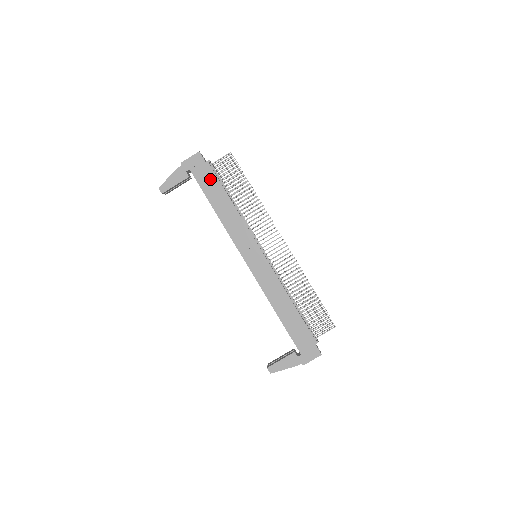
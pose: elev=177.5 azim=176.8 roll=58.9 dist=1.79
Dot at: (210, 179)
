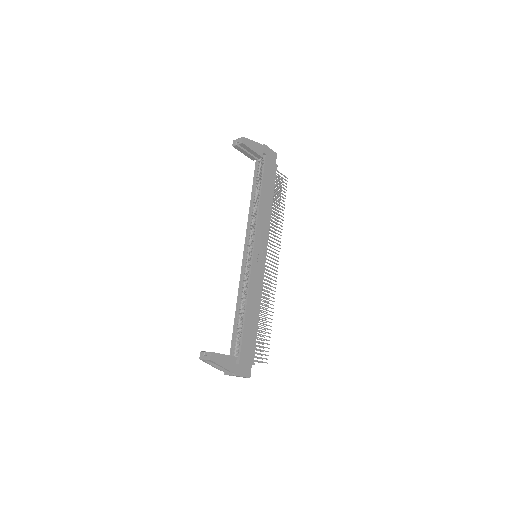
Dot at: (271, 176)
